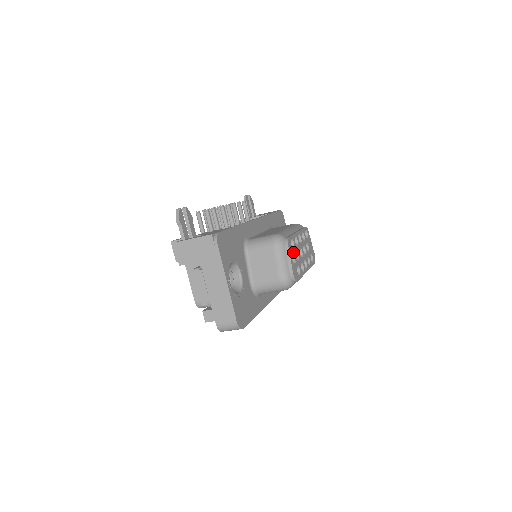
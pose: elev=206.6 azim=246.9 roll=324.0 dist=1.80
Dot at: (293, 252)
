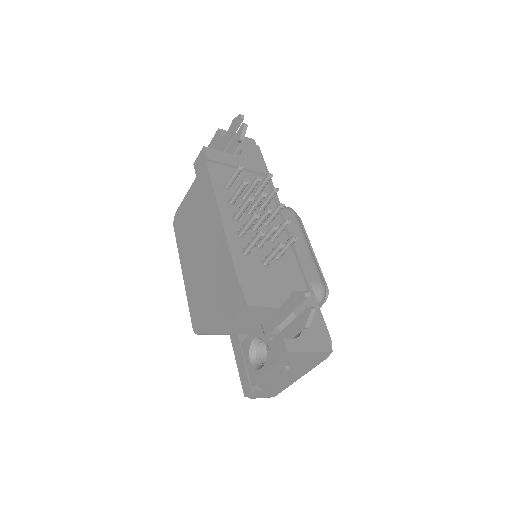
Dot at: occluded
